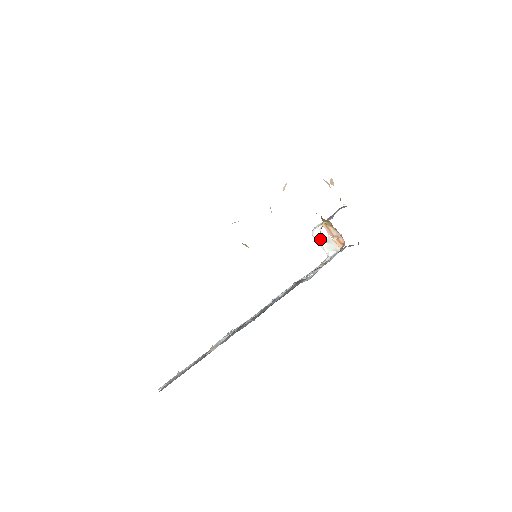
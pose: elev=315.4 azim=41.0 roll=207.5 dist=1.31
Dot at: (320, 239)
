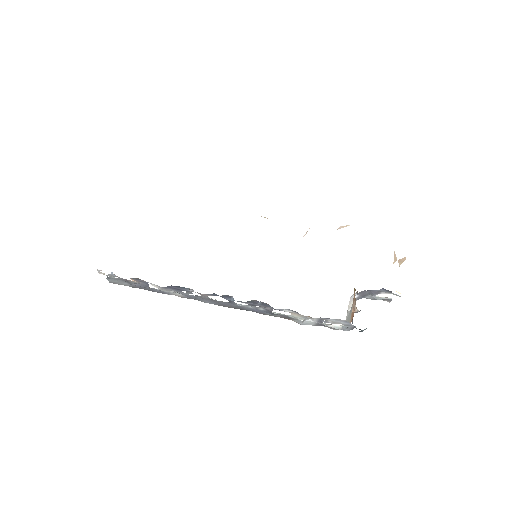
Dot at: (351, 305)
